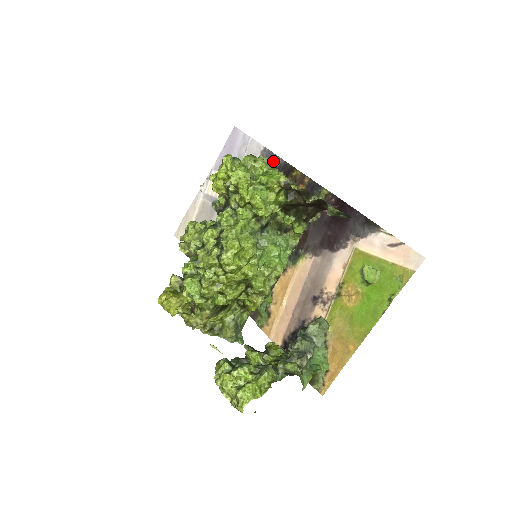
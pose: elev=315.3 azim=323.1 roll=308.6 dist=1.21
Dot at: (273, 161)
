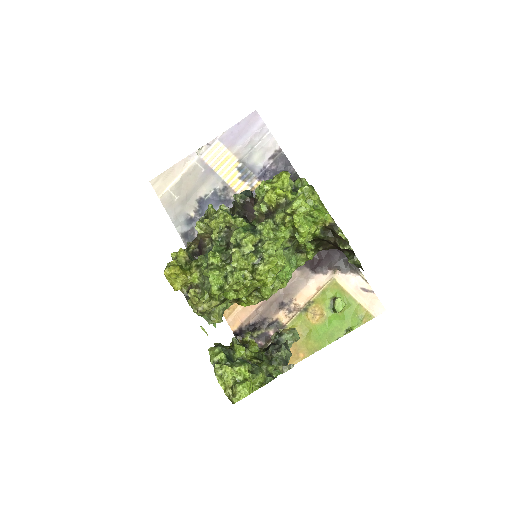
Dot at: (285, 166)
